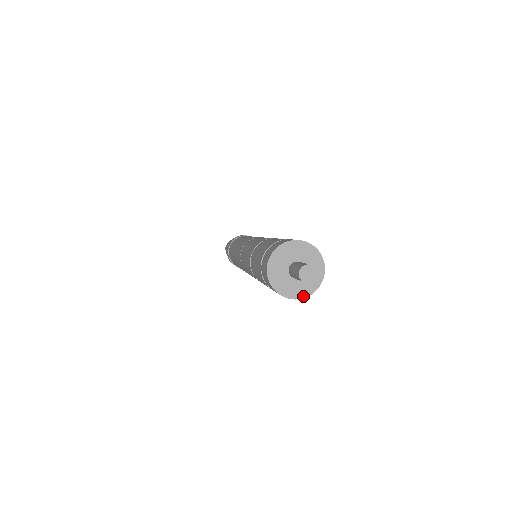
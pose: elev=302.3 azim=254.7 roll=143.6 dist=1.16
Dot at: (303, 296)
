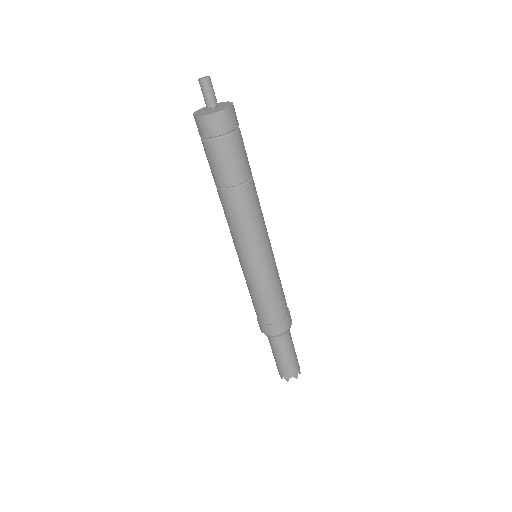
Dot at: (201, 115)
